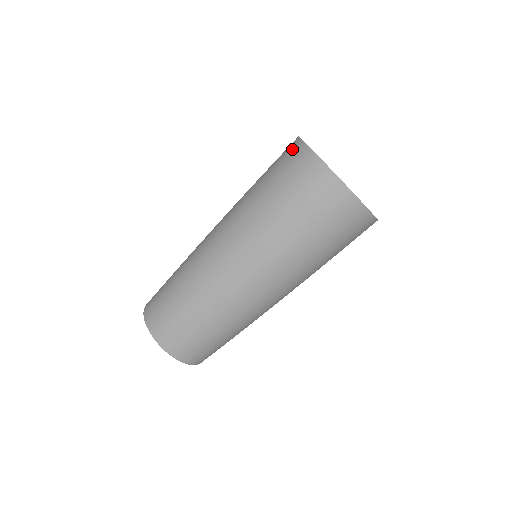
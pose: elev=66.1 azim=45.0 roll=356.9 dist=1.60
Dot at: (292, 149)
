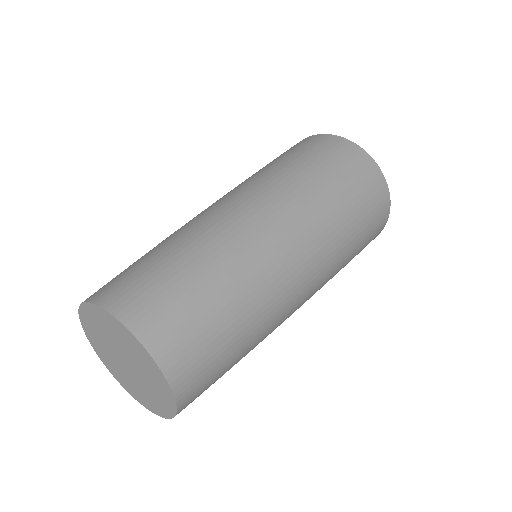
Dot at: (338, 144)
